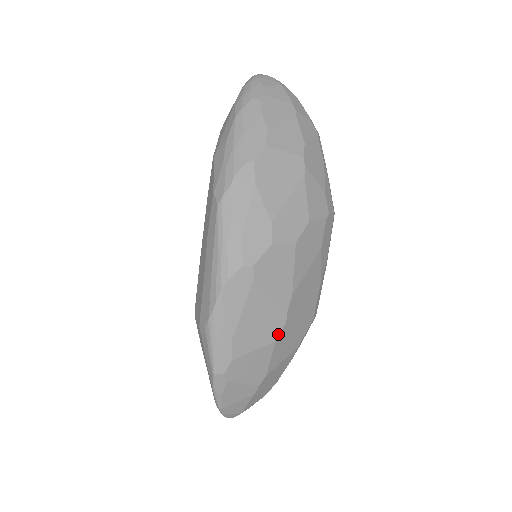
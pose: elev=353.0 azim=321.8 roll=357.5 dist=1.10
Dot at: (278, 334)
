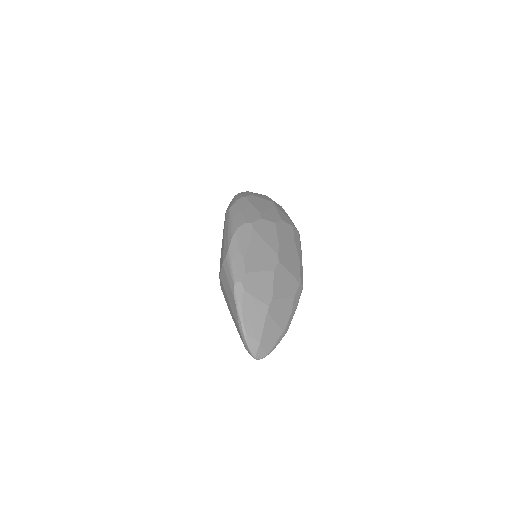
Dot at: (275, 267)
